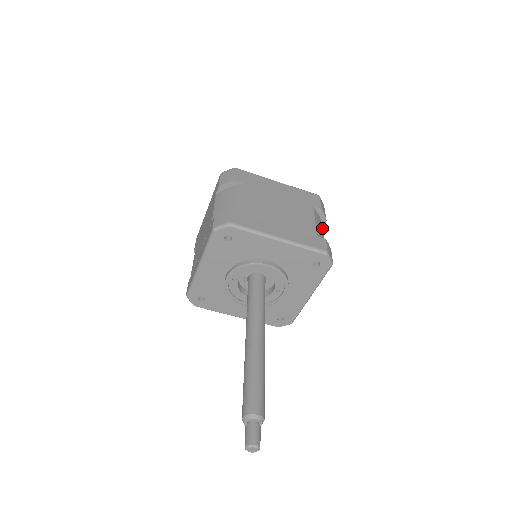
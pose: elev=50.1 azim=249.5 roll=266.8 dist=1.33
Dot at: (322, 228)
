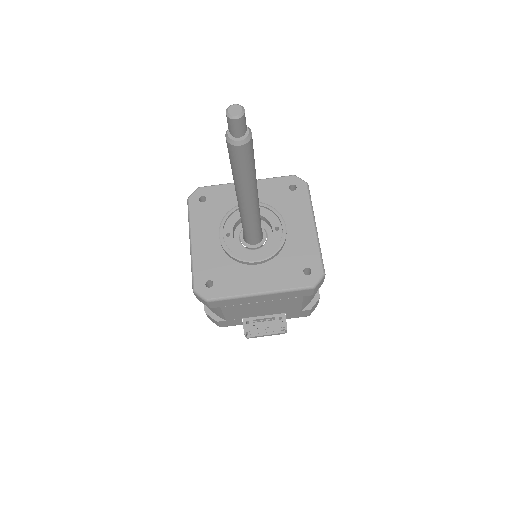
Dot at: occluded
